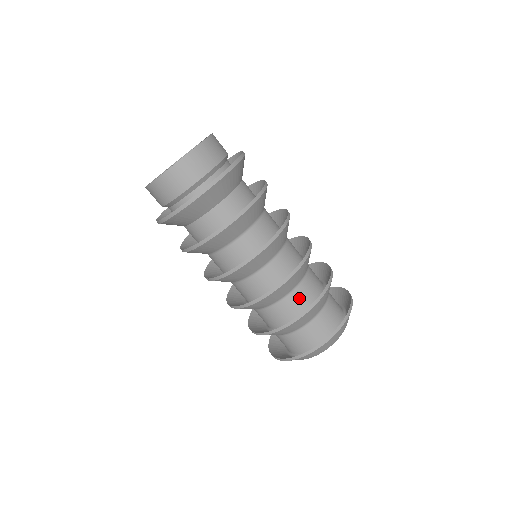
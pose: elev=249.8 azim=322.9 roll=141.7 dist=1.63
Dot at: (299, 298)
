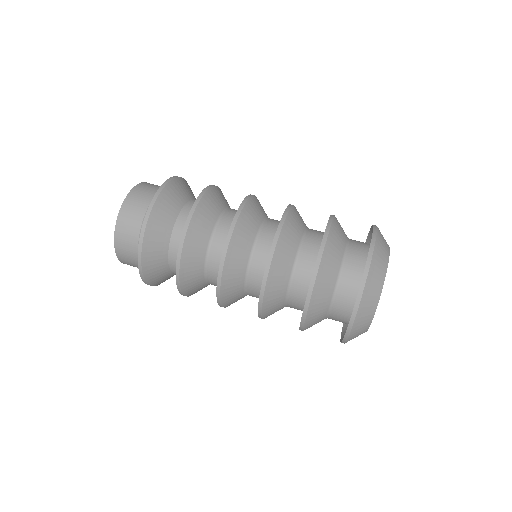
Dot at: (318, 235)
